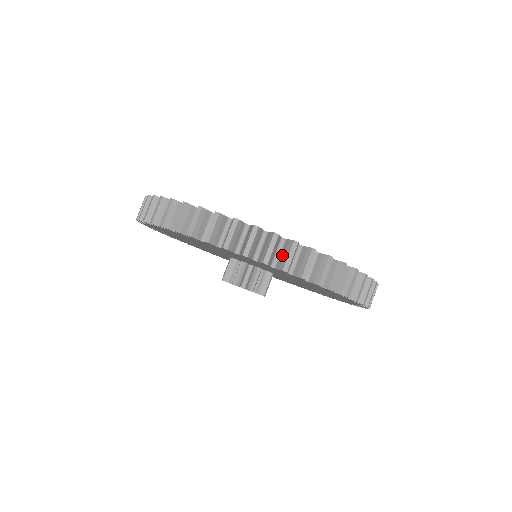
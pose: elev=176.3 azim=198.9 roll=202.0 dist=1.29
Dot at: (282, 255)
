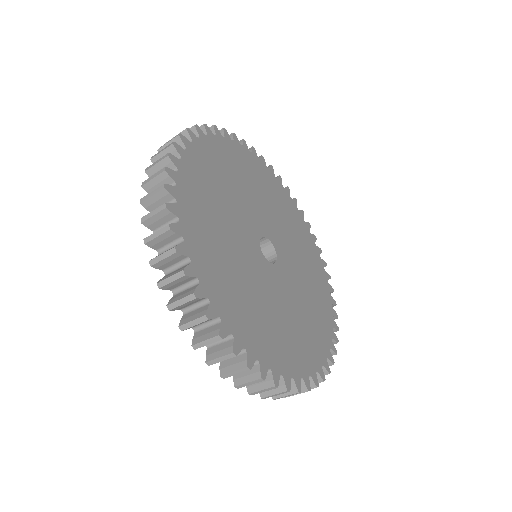
Dot at: occluded
